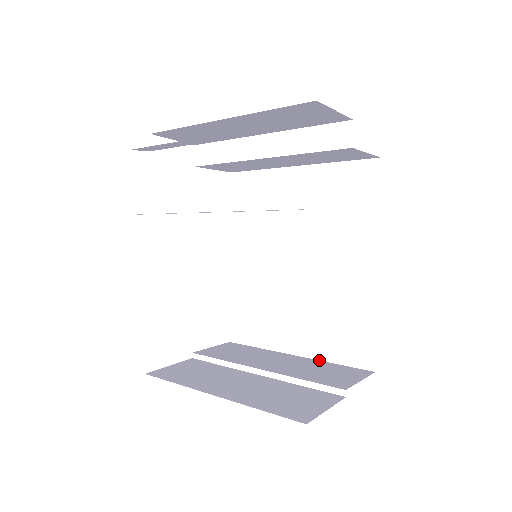
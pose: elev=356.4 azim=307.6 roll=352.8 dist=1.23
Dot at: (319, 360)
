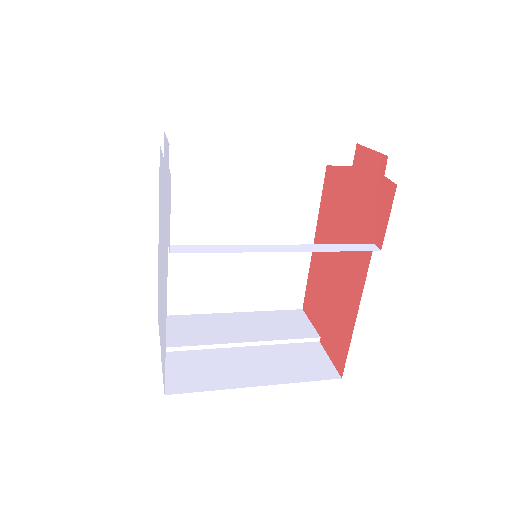
Dot at: (257, 311)
